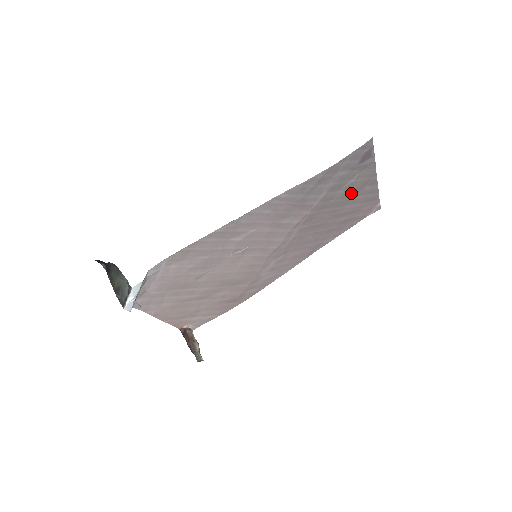
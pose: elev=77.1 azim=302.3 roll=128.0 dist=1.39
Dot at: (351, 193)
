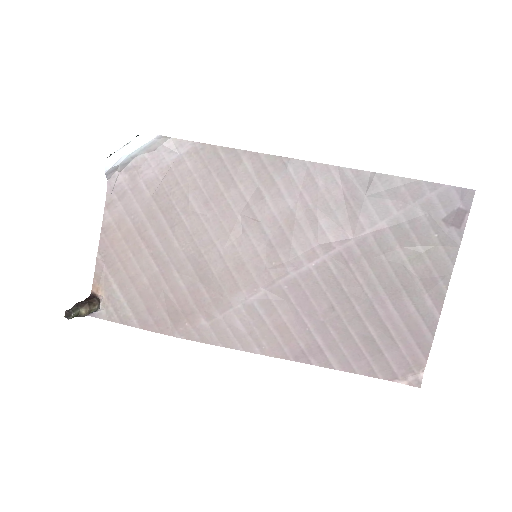
Dot at: (407, 279)
